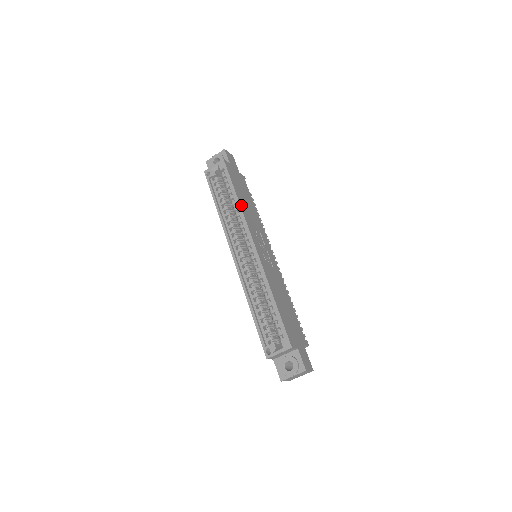
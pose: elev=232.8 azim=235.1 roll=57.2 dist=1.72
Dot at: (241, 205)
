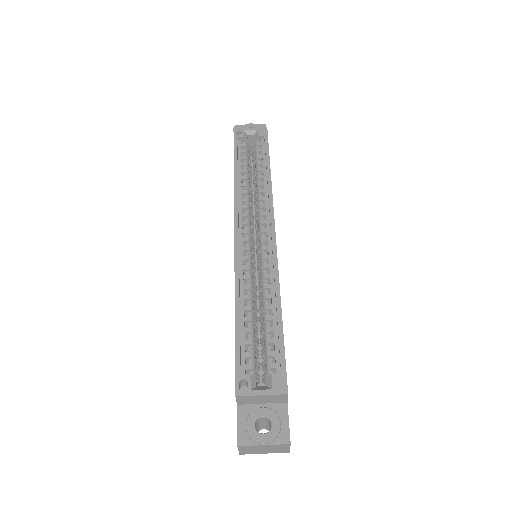
Dot at: (271, 182)
